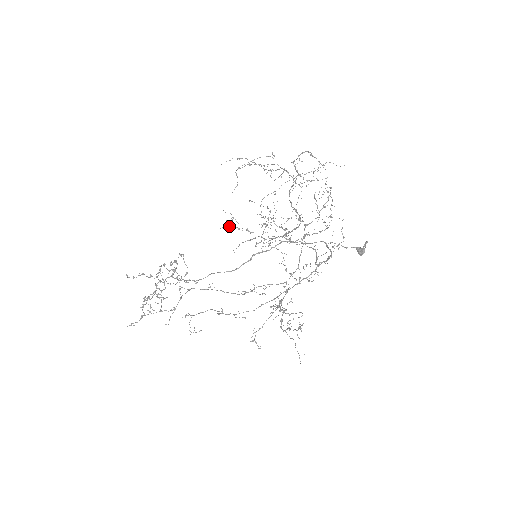
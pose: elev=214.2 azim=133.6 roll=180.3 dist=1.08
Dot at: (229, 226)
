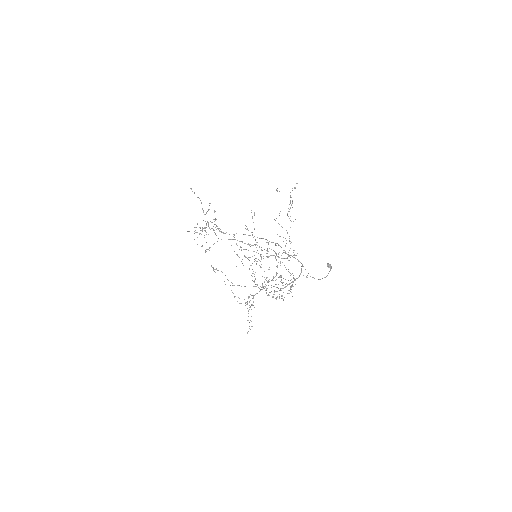
Dot at: (247, 228)
